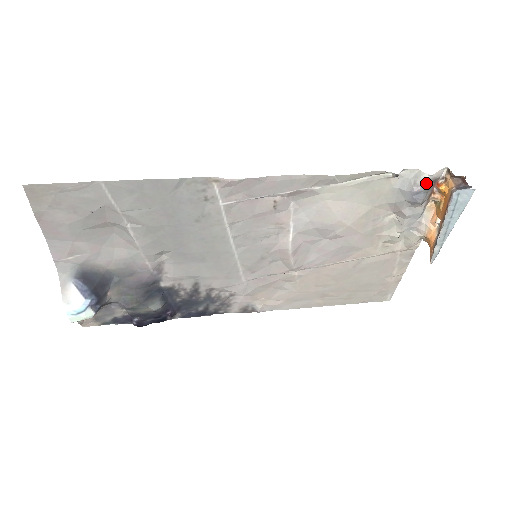
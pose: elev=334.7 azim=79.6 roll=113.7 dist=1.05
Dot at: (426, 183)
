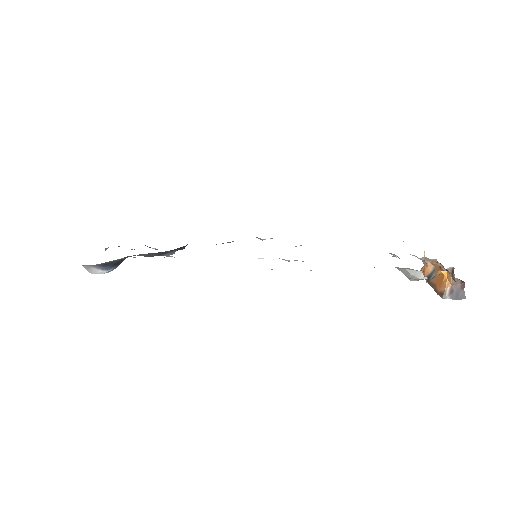
Dot at: (424, 278)
